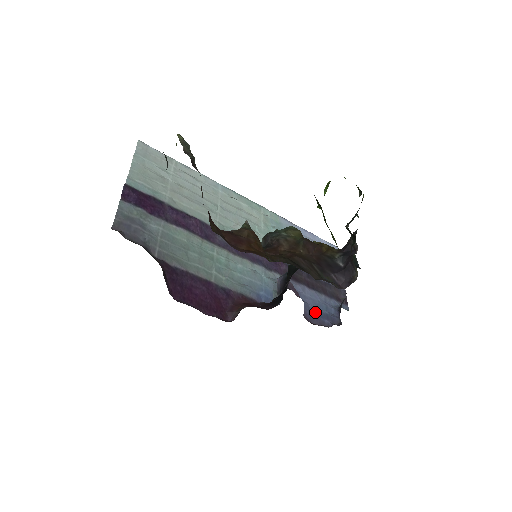
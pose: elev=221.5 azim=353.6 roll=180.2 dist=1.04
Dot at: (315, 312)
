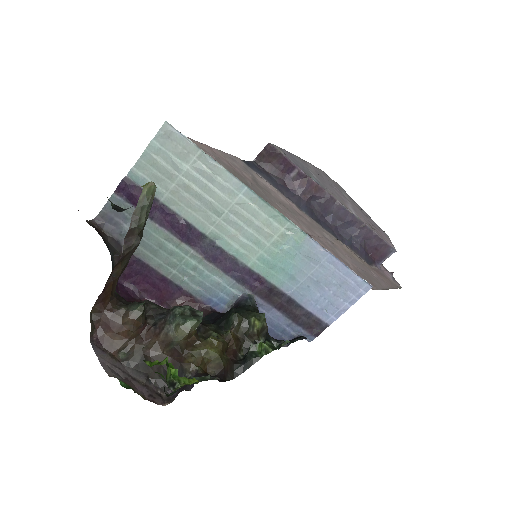
Dot at: occluded
